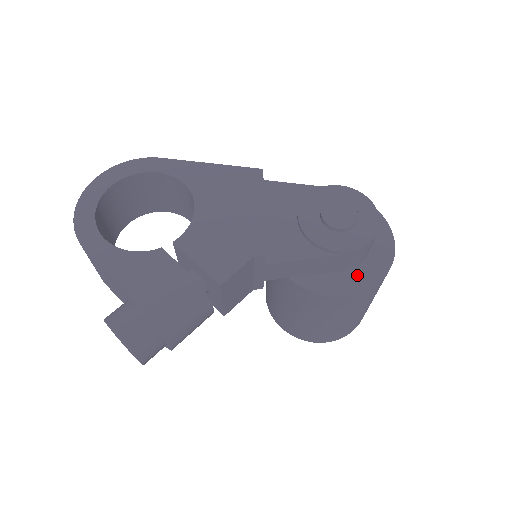
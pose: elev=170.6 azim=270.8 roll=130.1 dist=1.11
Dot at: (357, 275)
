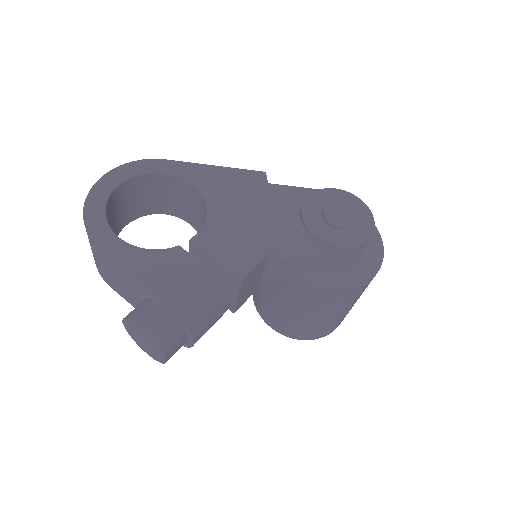
Dot at: (354, 271)
